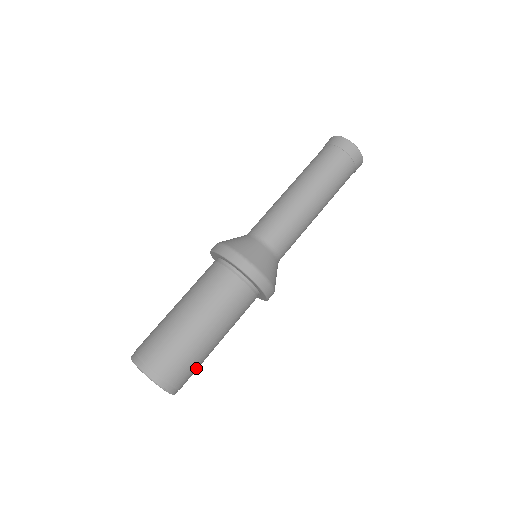
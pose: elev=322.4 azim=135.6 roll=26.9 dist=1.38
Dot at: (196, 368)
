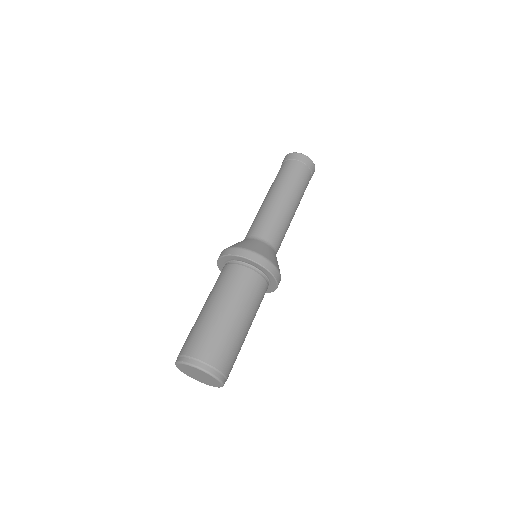
Dot at: (236, 358)
